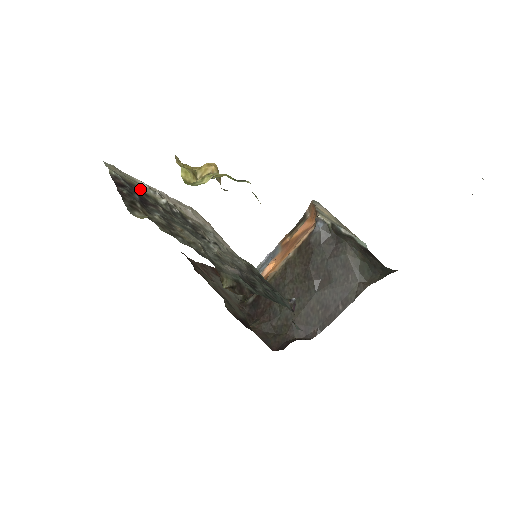
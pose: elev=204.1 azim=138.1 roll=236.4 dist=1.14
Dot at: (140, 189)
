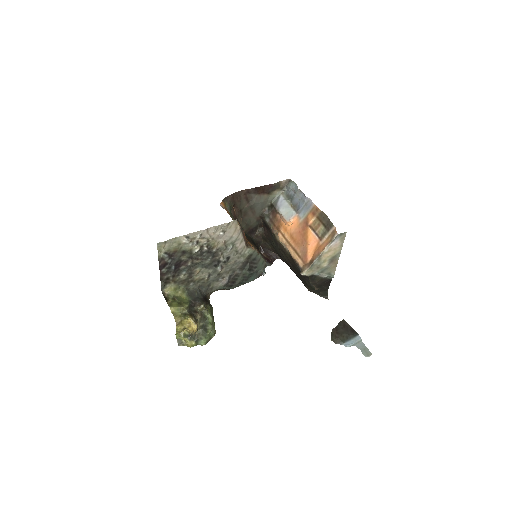
Dot at: (181, 250)
